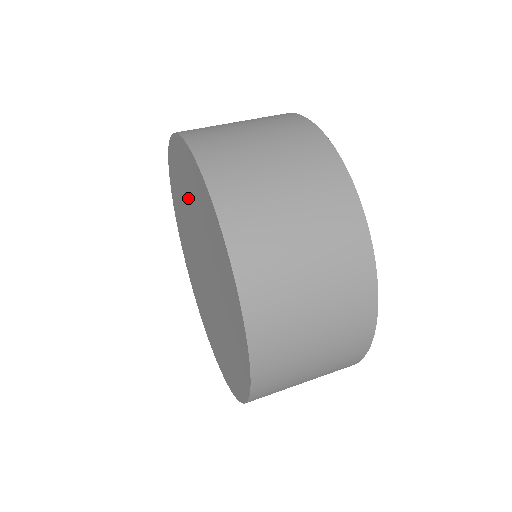
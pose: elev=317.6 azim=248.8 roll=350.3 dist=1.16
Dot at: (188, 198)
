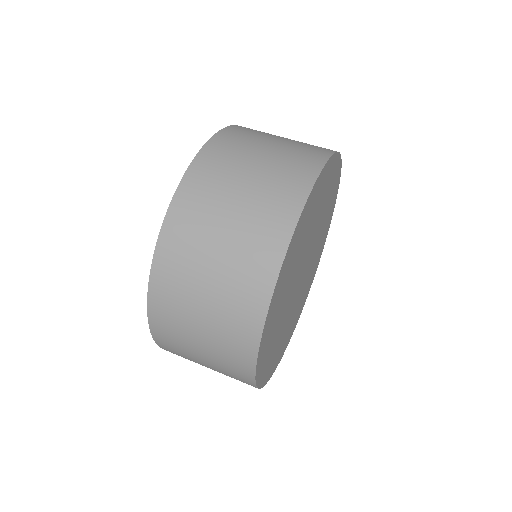
Dot at: occluded
